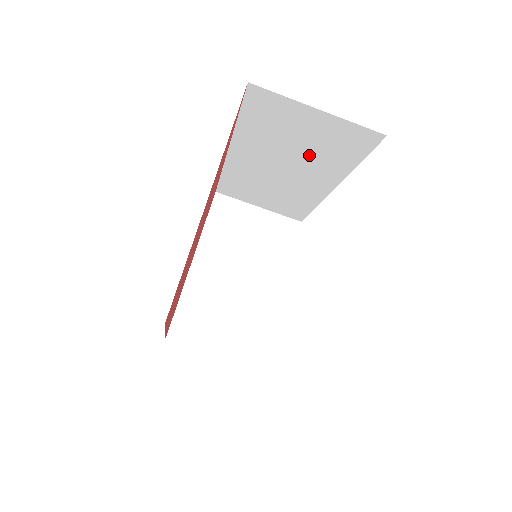
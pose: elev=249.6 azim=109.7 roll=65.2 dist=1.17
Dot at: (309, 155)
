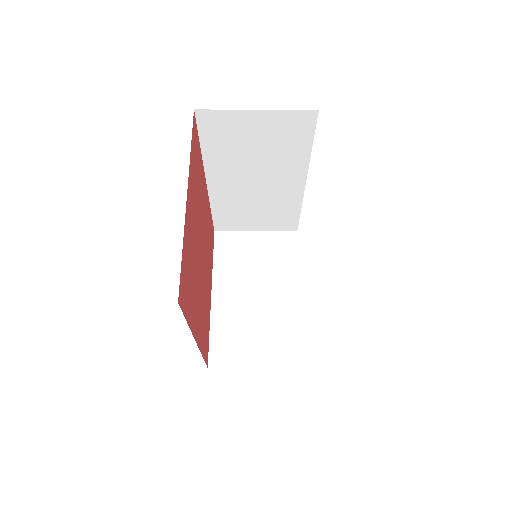
Dot at: (270, 157)
